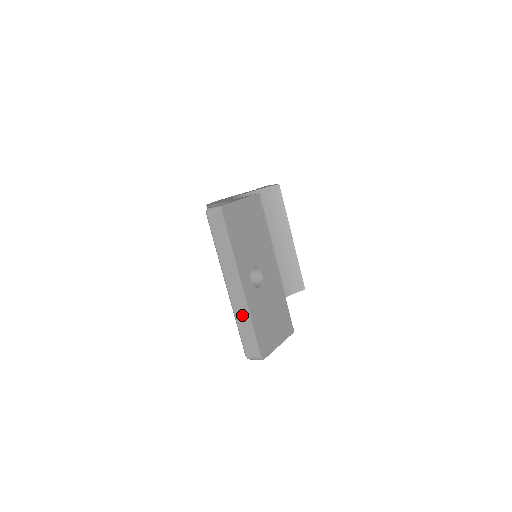
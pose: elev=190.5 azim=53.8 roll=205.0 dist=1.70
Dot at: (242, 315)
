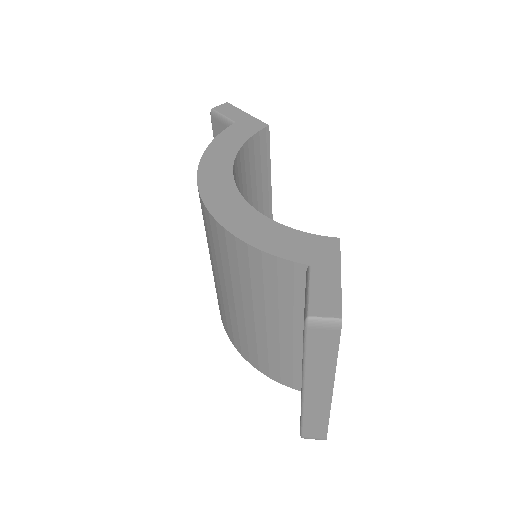
Dot at: (316, 413)
